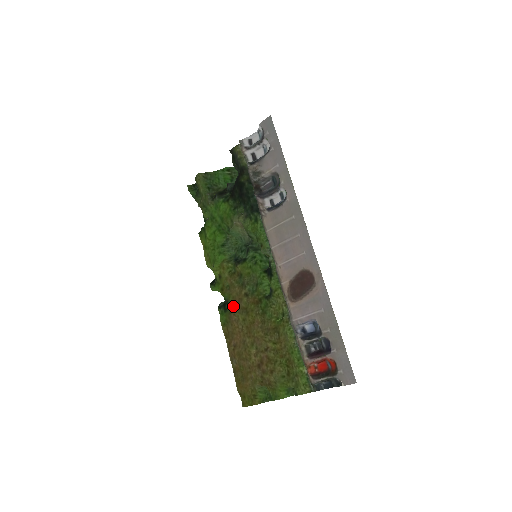
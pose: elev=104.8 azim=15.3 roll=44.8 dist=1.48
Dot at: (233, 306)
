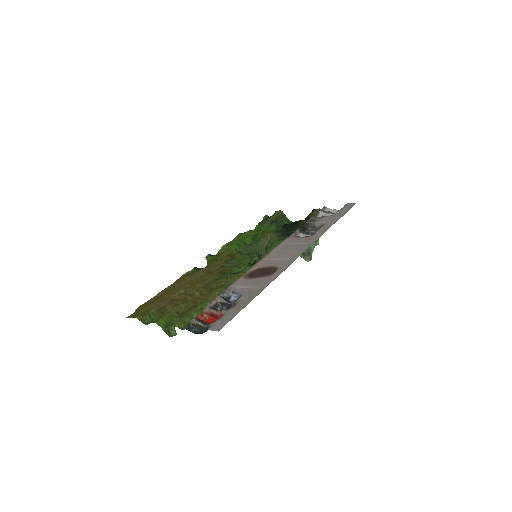
Dot at: (206, 268)
